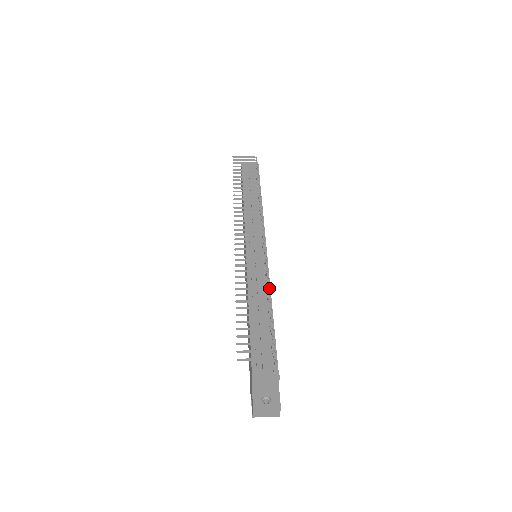
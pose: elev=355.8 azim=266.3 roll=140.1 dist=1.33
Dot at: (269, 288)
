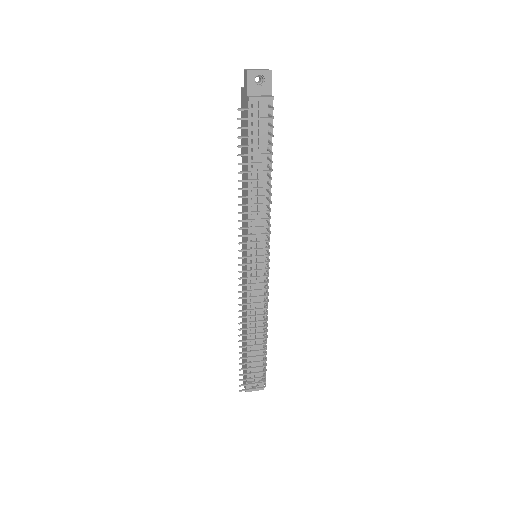
Dot at: occluded
